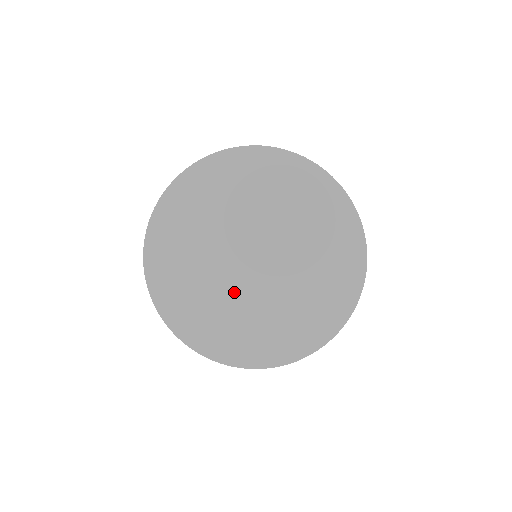
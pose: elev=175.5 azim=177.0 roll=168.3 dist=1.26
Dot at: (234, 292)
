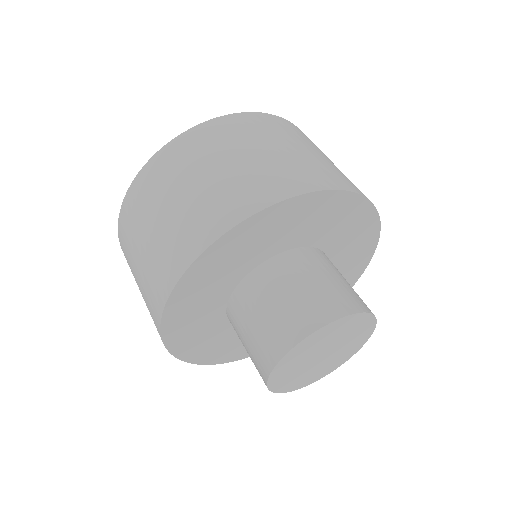
Dot at: (299, 372)
